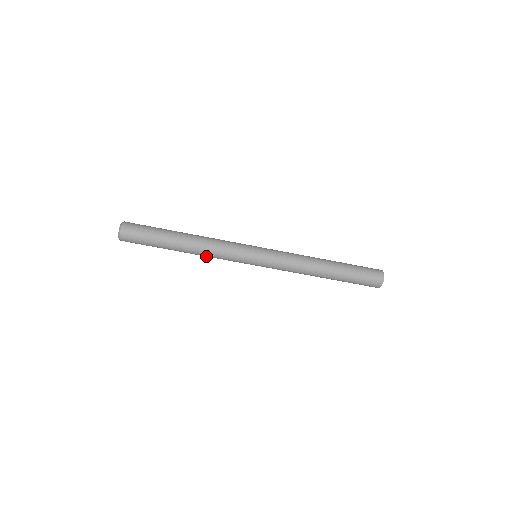
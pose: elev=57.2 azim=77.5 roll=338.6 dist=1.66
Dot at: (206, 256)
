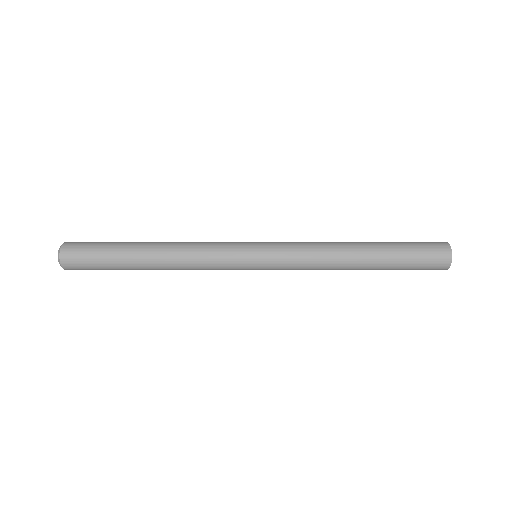
Dot at: occluded
